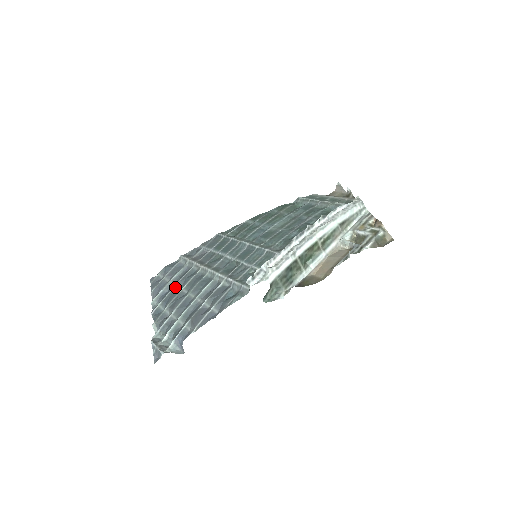
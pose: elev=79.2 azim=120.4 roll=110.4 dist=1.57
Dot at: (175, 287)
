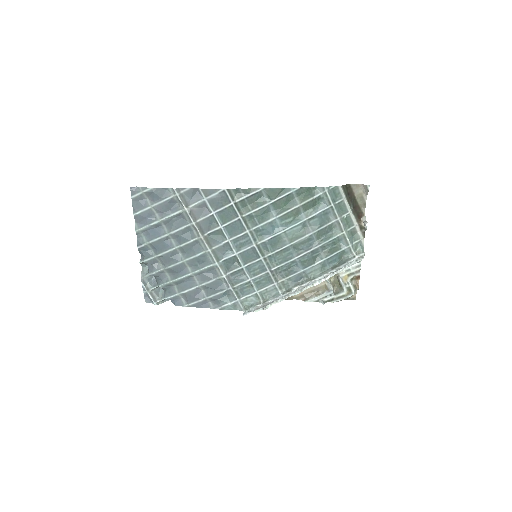
Dot at: (167, 237)
